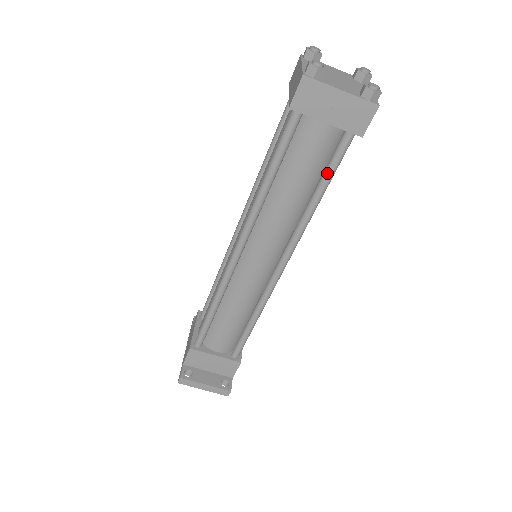
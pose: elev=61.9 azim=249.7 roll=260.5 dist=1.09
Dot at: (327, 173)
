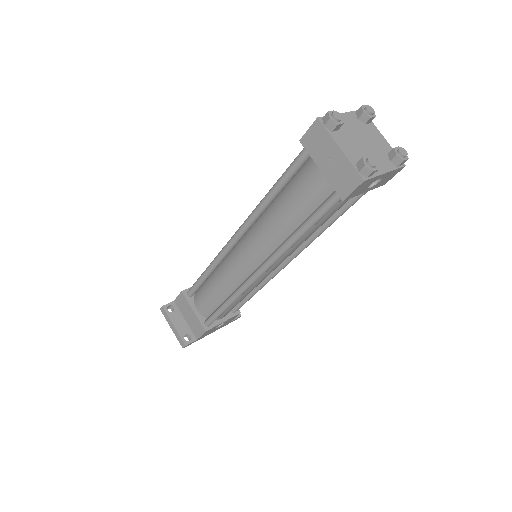
Dot at: (311, 216)
